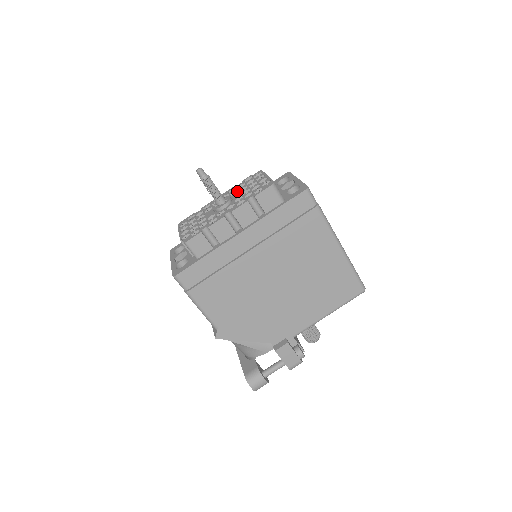
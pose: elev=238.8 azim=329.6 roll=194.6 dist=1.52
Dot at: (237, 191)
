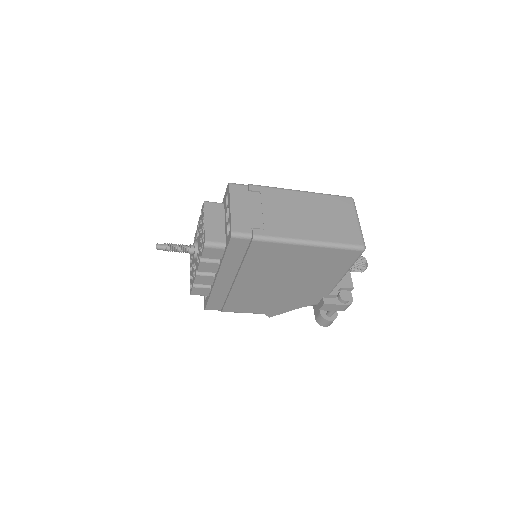
Dot at: occluded
